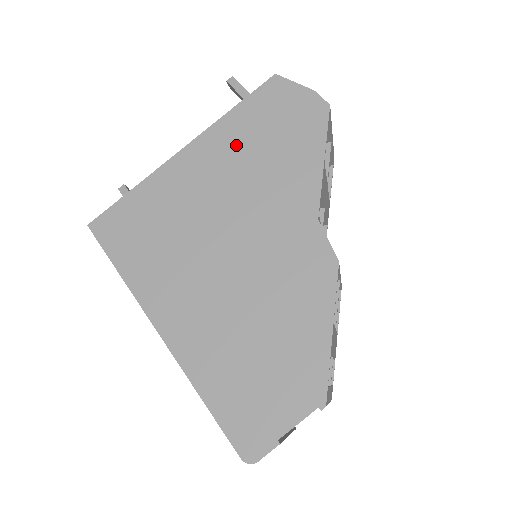
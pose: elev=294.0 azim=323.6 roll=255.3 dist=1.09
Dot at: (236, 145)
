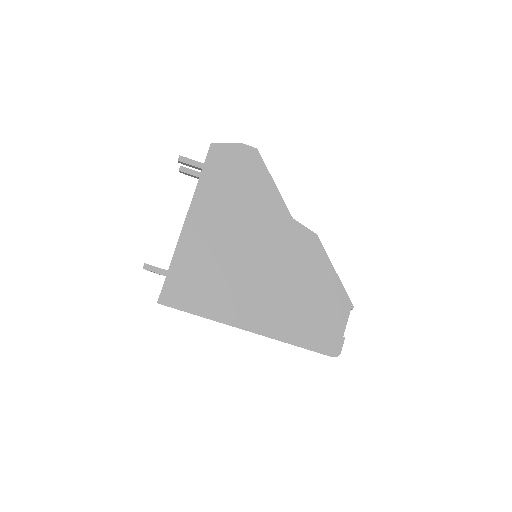
Dot at: (218, 200)
